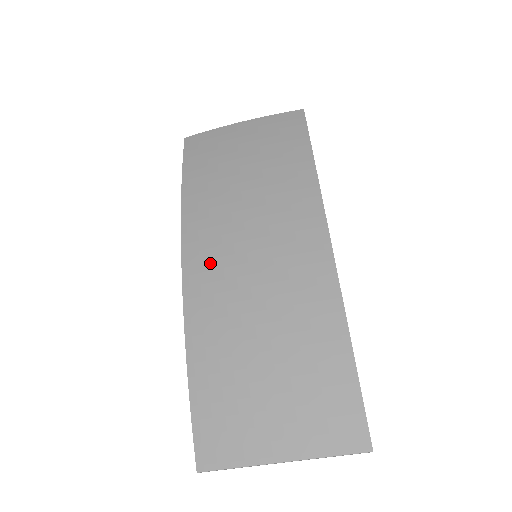
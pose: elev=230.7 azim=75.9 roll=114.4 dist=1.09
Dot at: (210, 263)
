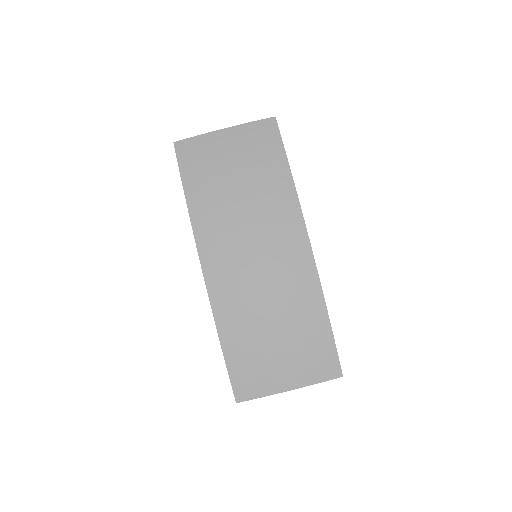
Dot at: (224, 266)
